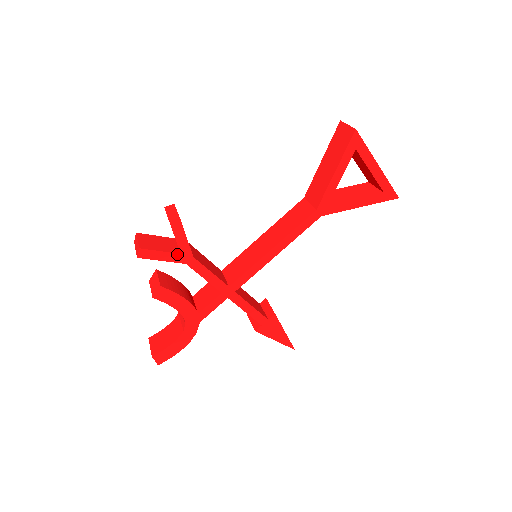
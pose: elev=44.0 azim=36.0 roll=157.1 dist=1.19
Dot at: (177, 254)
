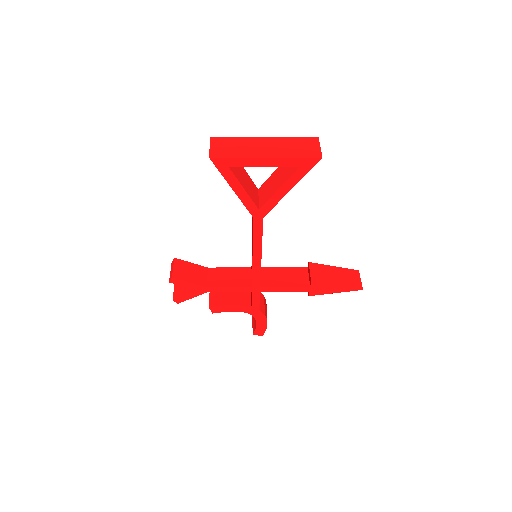
Dot at: (196, 291)
